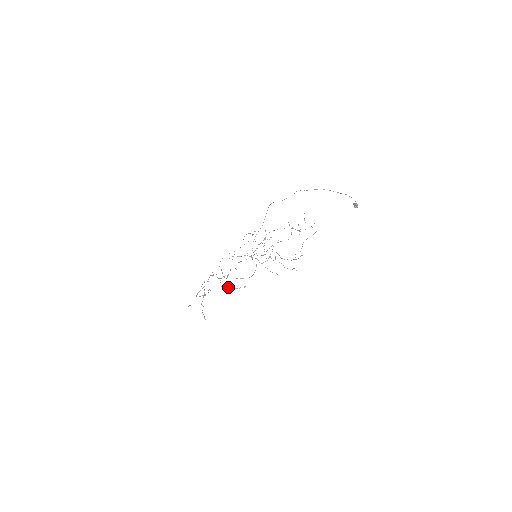
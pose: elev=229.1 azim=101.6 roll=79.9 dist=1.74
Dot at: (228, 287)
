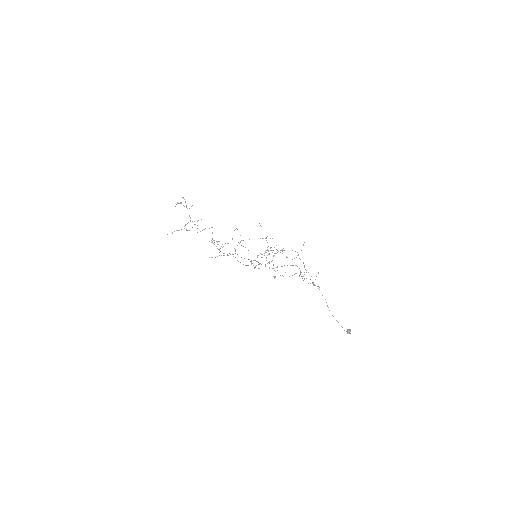
Dot at: occluded
